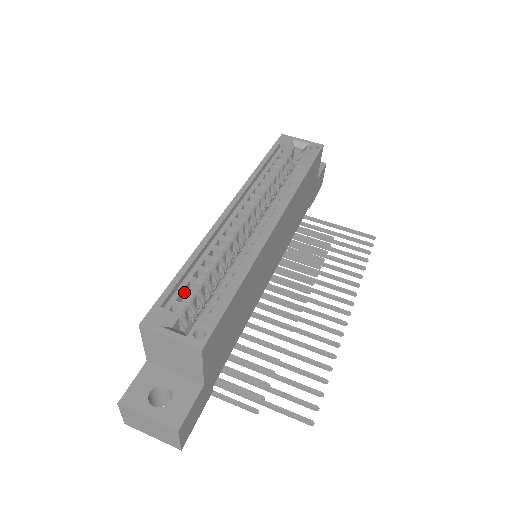
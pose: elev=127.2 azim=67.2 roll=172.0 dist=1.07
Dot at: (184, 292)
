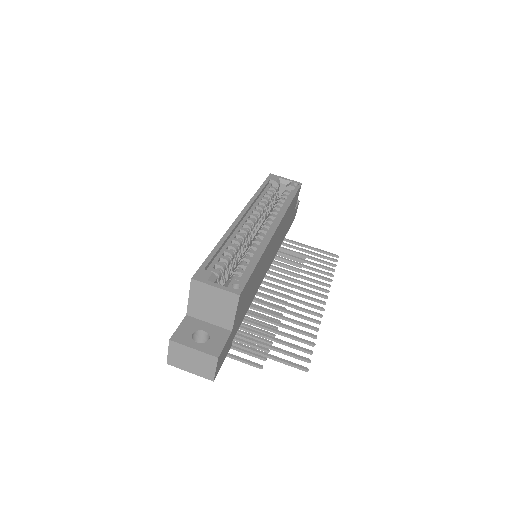
Dot at: (218, 264)
